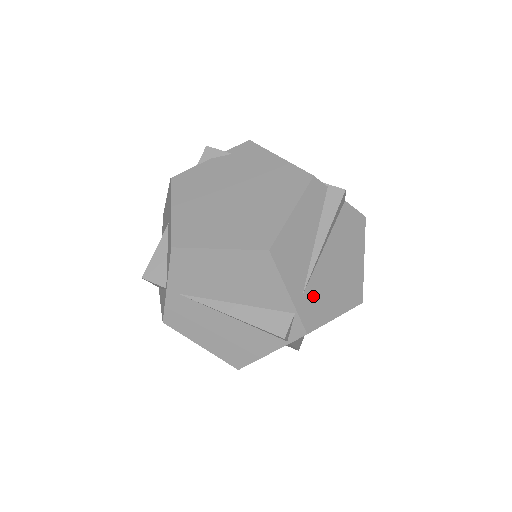
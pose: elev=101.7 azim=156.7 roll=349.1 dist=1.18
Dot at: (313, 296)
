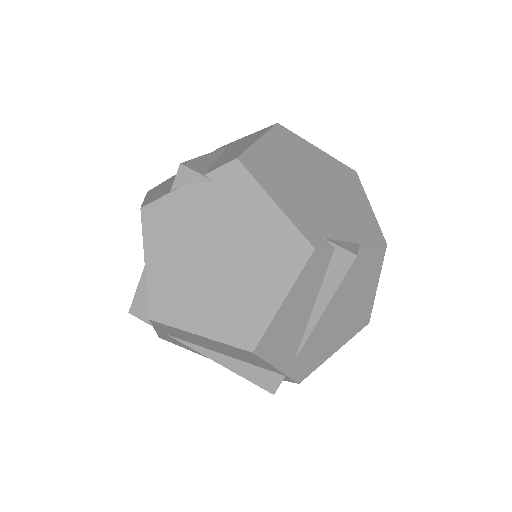
Dot at: (307, 354)
